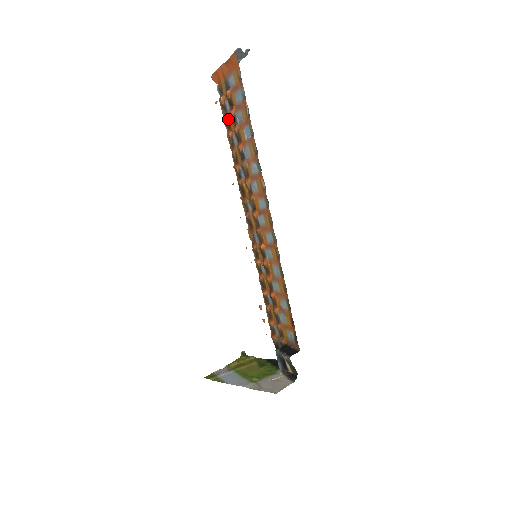
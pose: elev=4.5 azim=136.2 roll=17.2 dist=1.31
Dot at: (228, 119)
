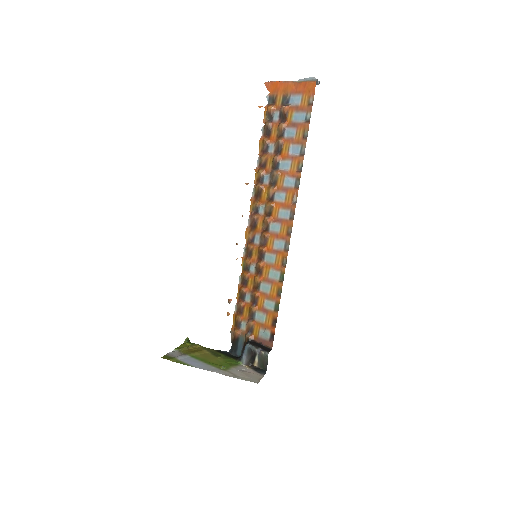
Dot at: (271, 128)
